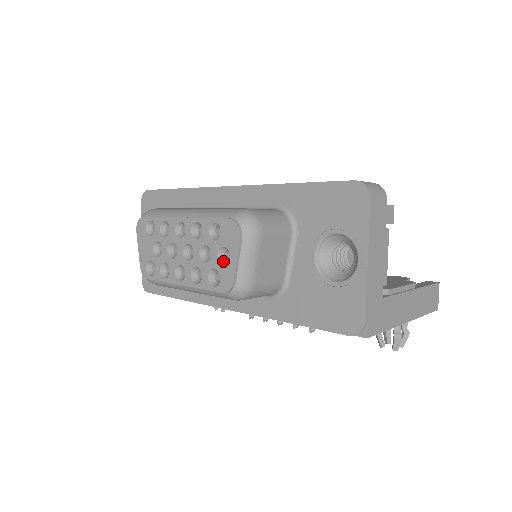
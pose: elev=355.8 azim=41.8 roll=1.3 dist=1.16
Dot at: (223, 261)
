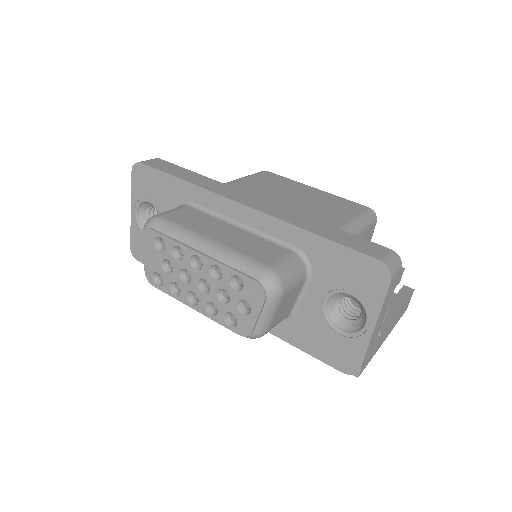
Dot at: (242, 309)
